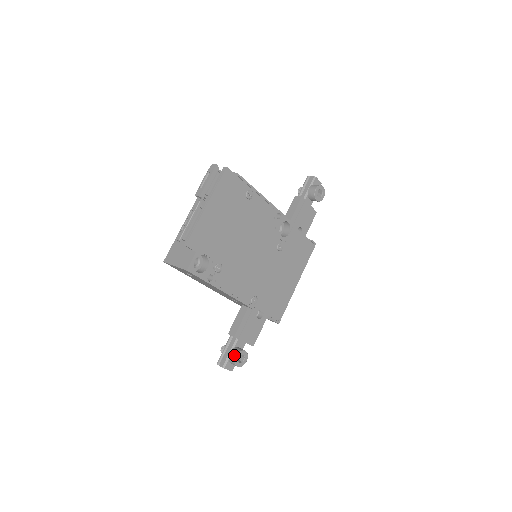
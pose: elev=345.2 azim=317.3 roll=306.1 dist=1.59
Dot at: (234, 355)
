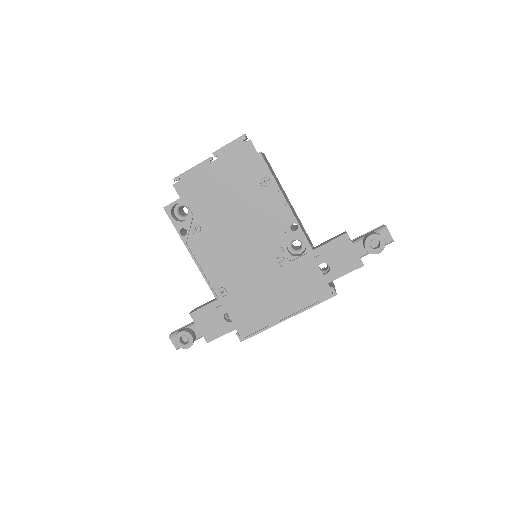
Dot at: (180, 331)
